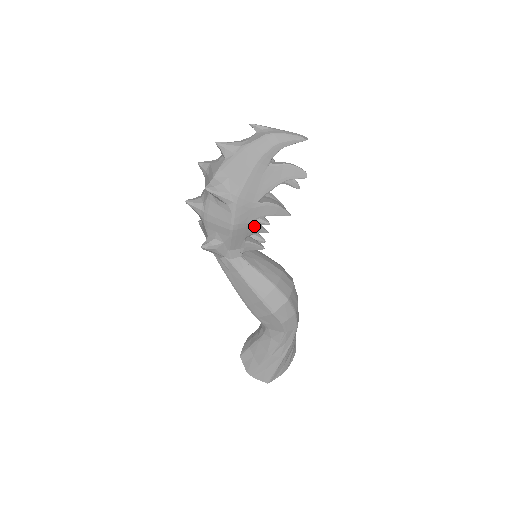
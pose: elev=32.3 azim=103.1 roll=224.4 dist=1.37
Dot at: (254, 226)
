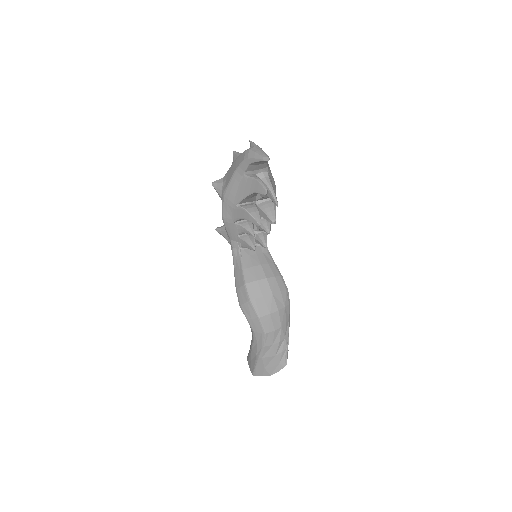
Dot at: (241, 225)
